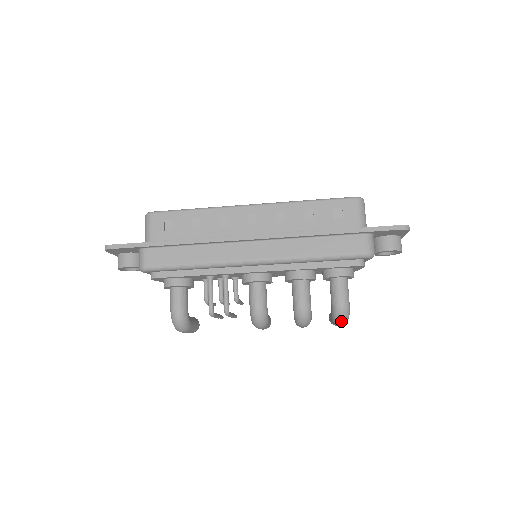
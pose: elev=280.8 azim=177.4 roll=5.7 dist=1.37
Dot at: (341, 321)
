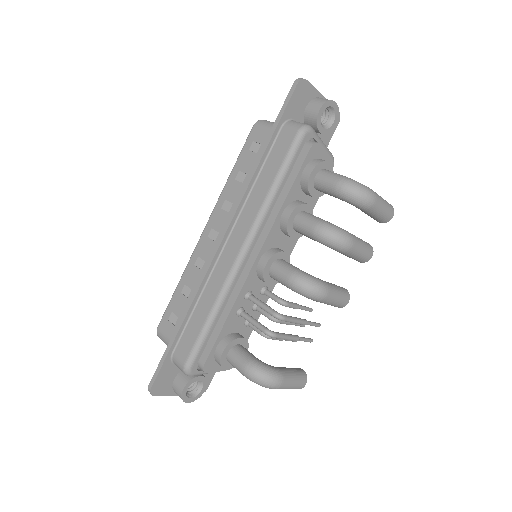
Dot at: (365, 198)
